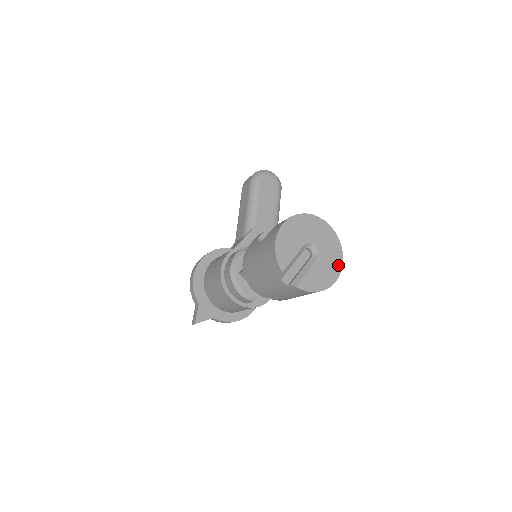
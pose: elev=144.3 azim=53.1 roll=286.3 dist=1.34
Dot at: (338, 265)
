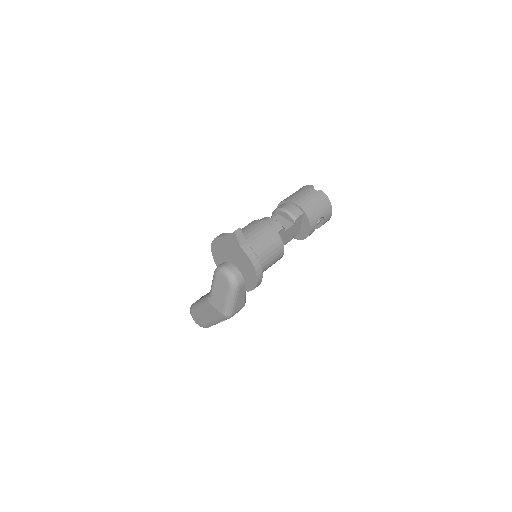
Dot at: occluded
